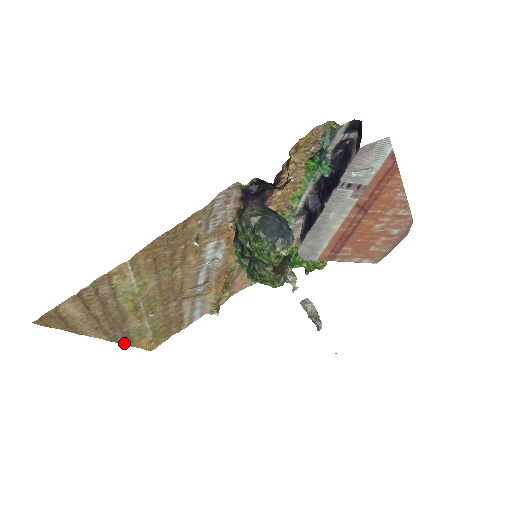
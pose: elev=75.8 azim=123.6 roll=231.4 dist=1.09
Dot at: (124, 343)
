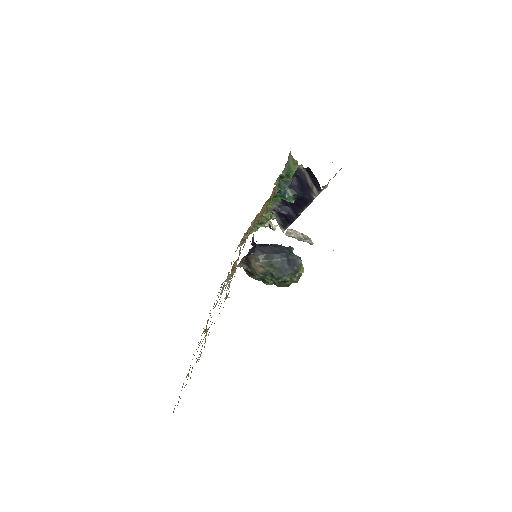
Dot at: occluded
